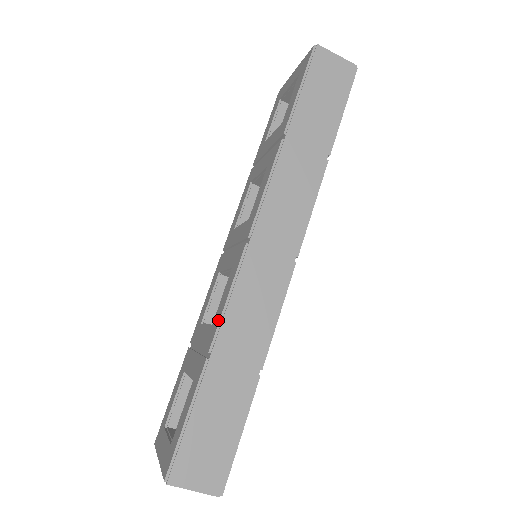
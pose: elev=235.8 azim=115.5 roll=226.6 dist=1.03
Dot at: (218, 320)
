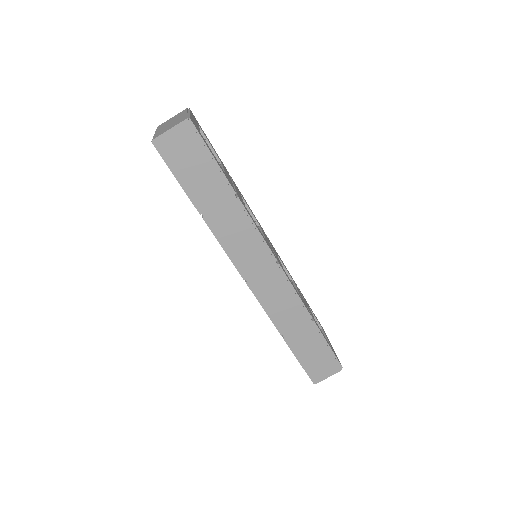
Dot at: (271, 320)
